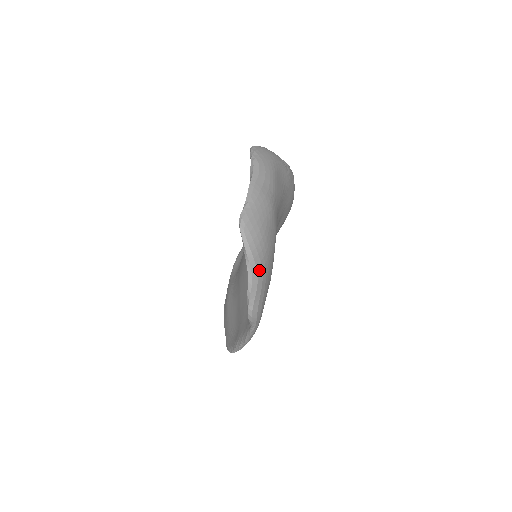
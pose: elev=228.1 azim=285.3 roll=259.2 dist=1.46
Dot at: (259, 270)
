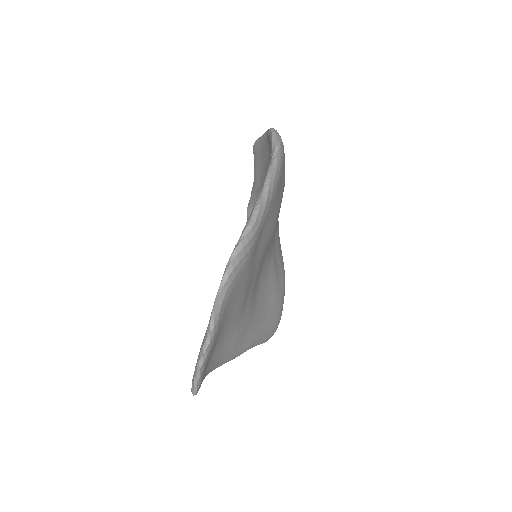
Dot at: occluded
